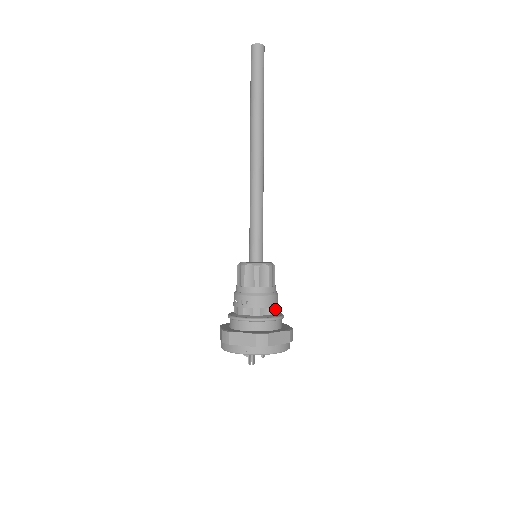
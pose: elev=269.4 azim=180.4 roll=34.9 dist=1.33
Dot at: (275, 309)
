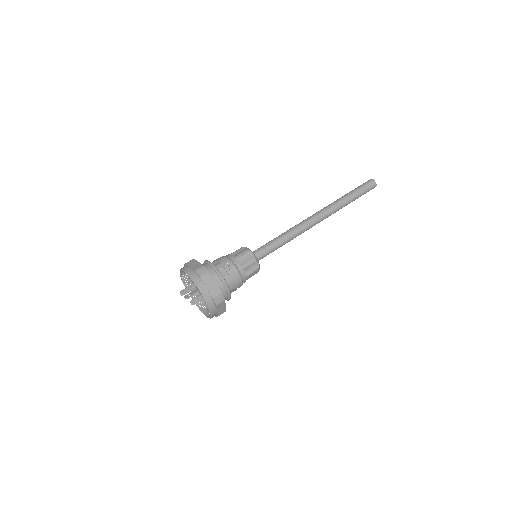
Dot at: (230, 281)
